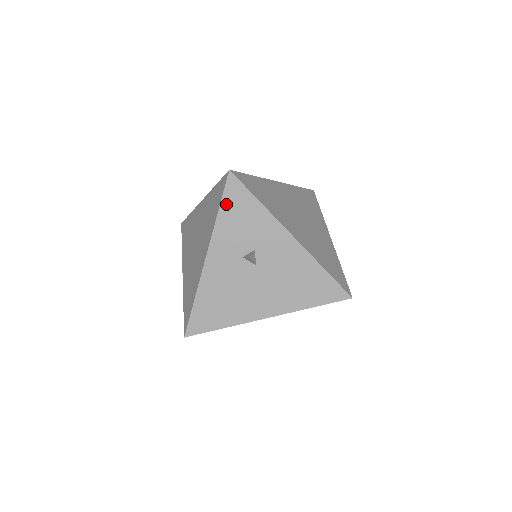
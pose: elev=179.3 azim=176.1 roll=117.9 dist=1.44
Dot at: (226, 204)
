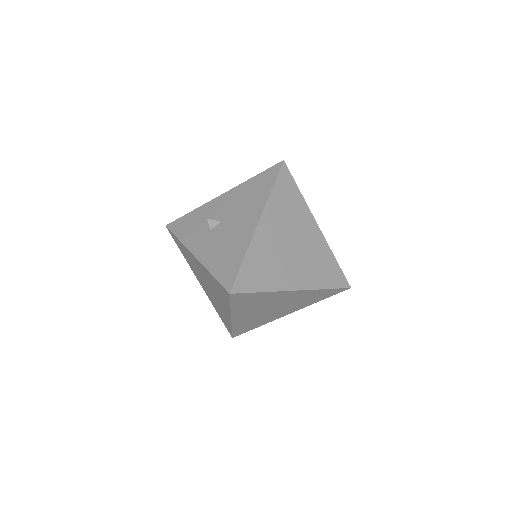
Dot at: (178, 233)
